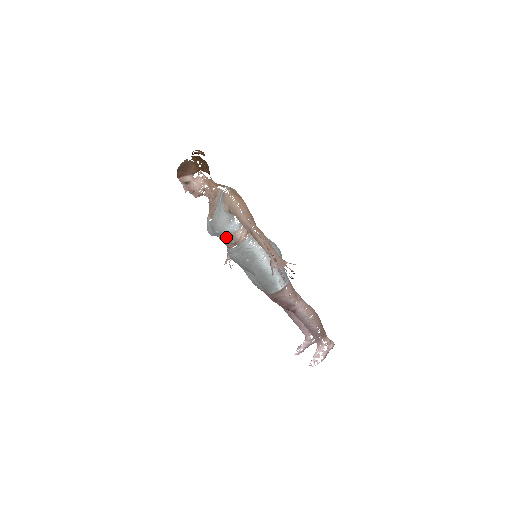
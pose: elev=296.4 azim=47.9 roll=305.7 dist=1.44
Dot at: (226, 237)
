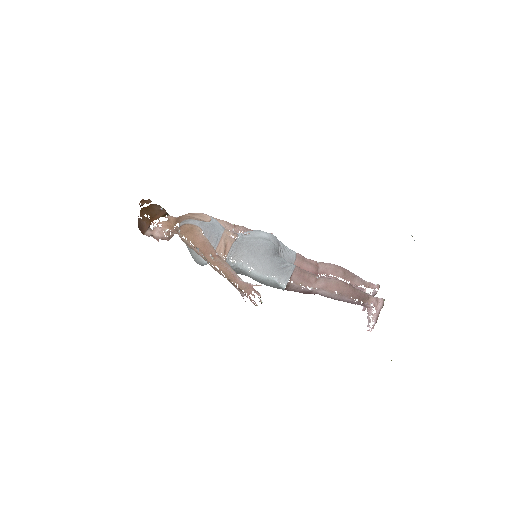
Dot at: occluded
